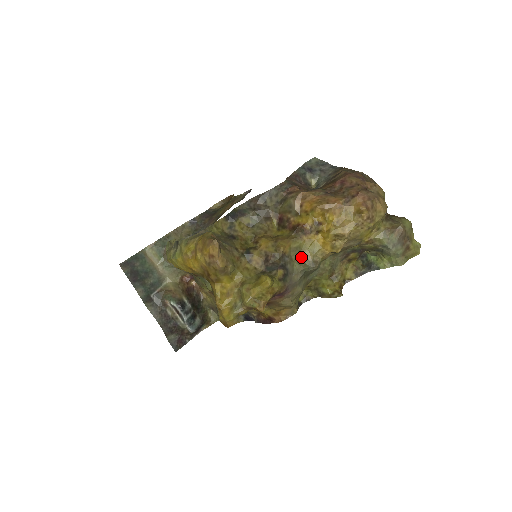
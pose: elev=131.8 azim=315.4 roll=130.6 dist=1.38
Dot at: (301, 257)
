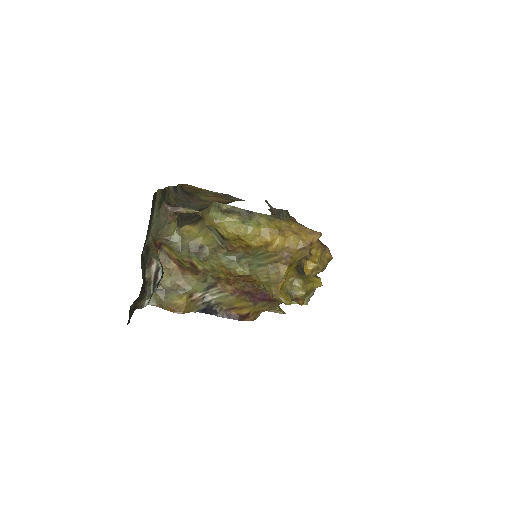
Dot at: occluded
